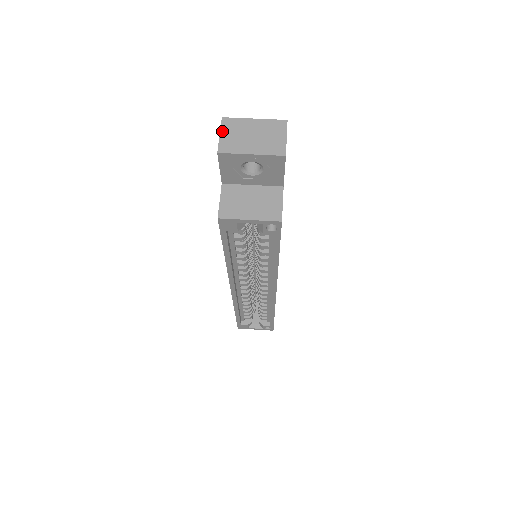
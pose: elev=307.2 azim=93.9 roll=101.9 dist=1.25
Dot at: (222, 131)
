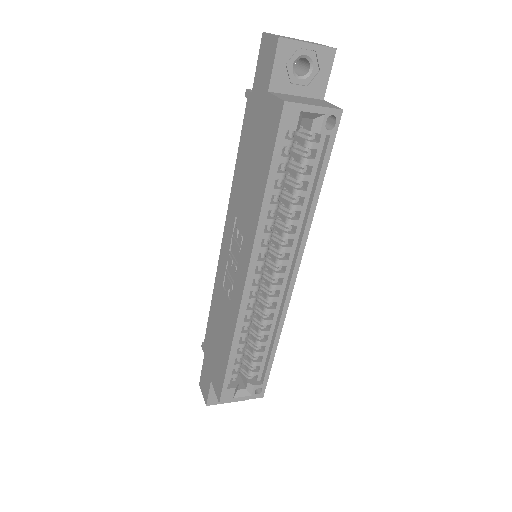
Dot at: (271, 34)
